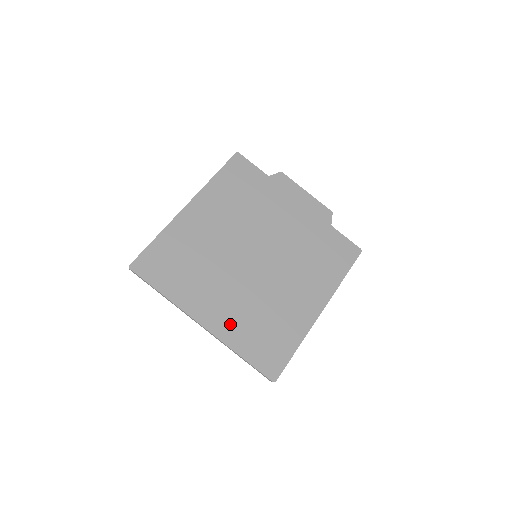
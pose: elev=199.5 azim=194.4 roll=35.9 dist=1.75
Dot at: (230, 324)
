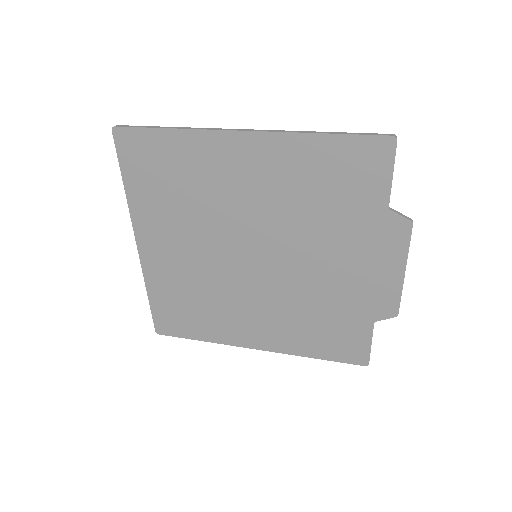
Dot at: (163, 271)
